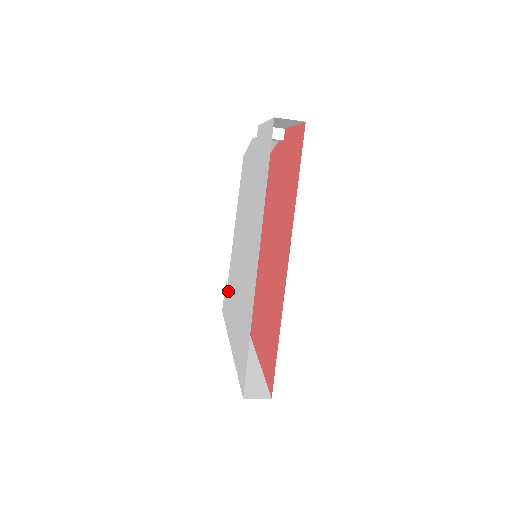
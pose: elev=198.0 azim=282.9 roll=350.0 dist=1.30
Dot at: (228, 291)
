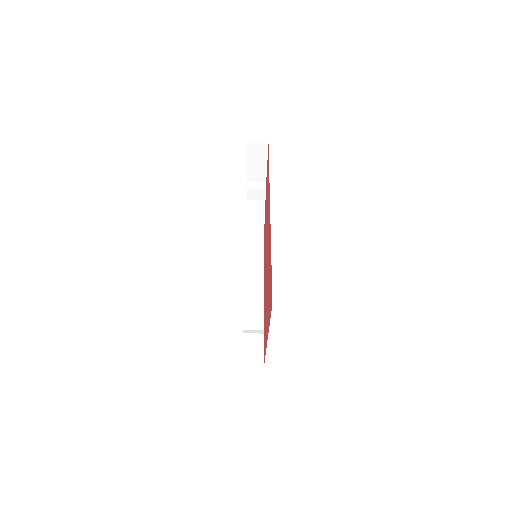
Dot at: occluded
